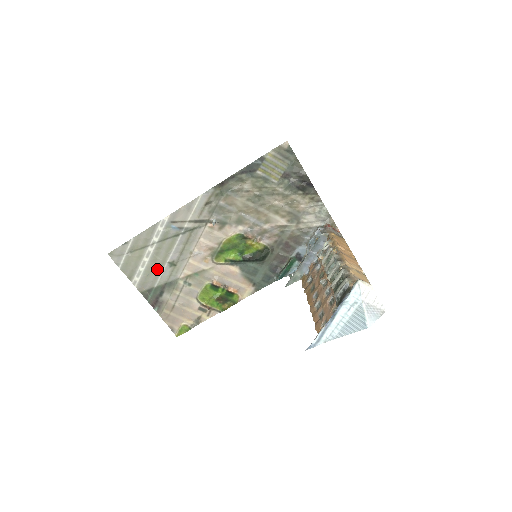
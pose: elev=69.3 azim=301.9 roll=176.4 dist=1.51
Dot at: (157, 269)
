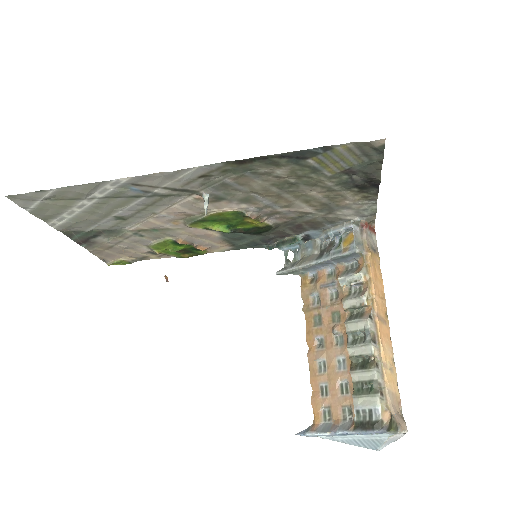
Dot at: (94, 219)
